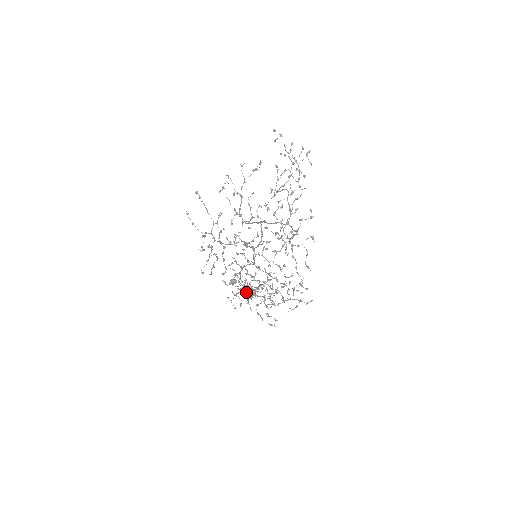
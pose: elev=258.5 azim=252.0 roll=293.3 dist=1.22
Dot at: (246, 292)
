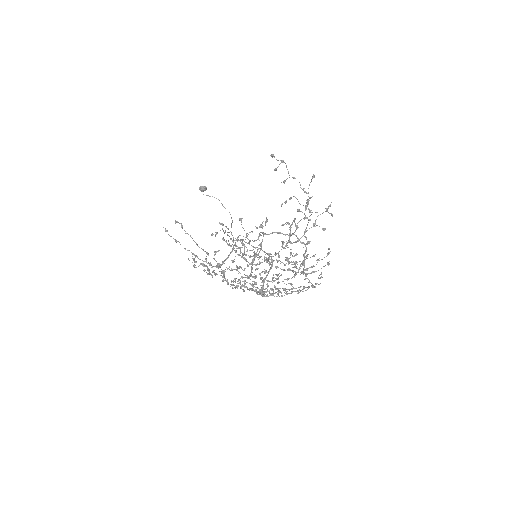
Dot at: occluded
